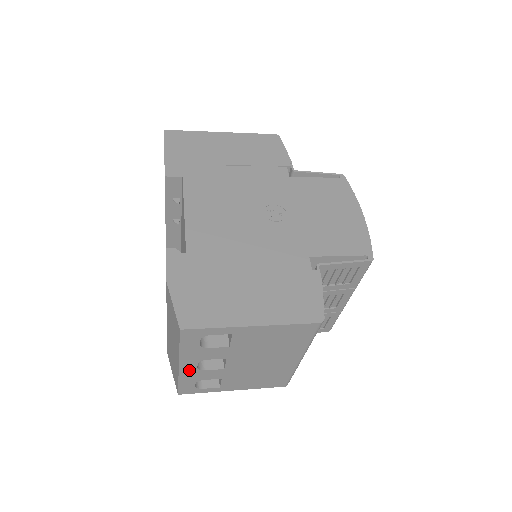
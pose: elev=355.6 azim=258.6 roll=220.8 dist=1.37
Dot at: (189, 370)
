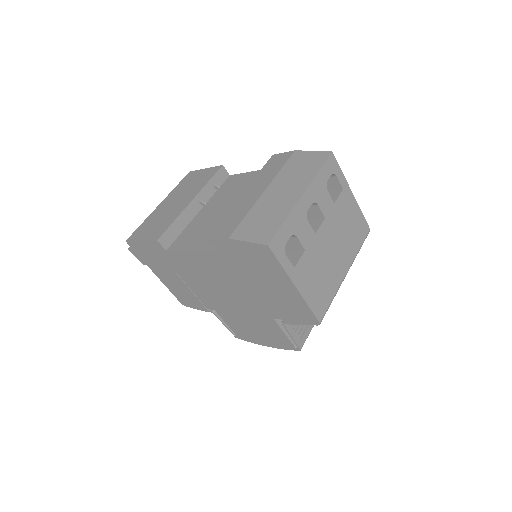
Dot at: (302, 208)
